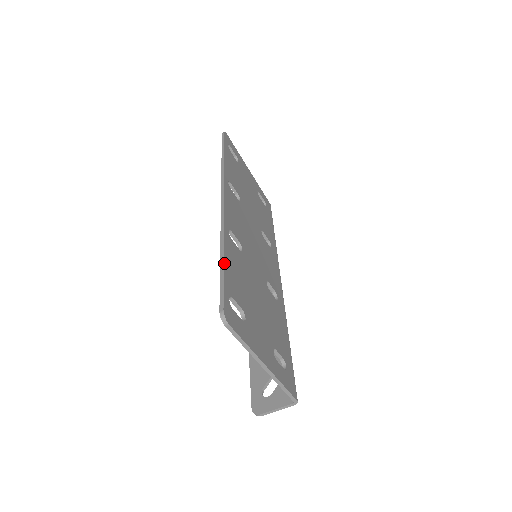
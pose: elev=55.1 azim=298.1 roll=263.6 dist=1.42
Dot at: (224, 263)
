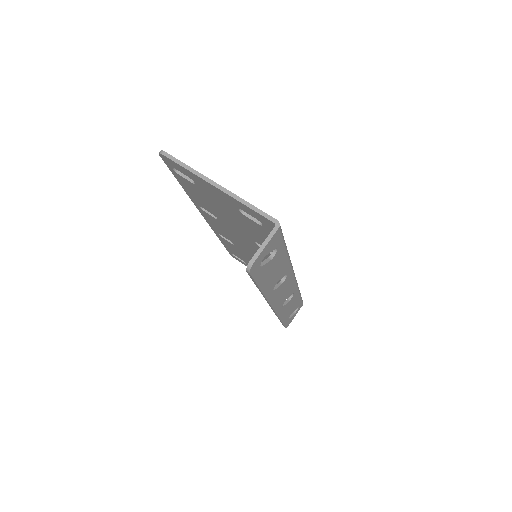
Dot at: occluded
